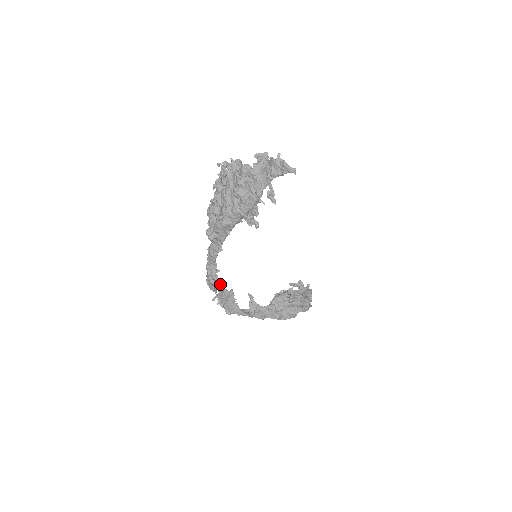
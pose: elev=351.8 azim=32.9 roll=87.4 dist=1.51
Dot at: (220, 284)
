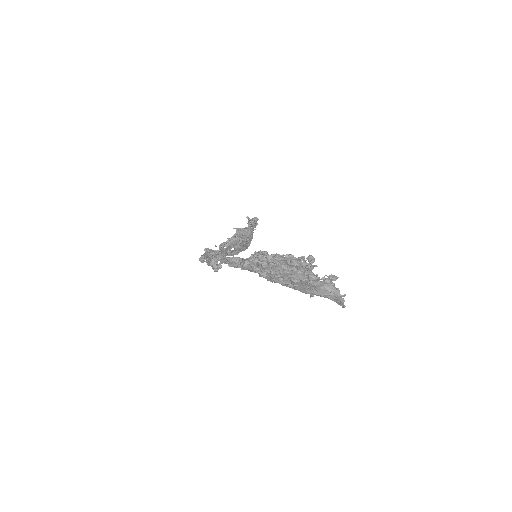
Dot at: occluded
